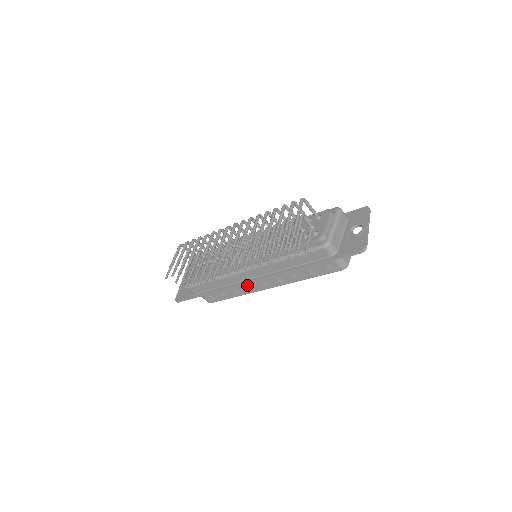
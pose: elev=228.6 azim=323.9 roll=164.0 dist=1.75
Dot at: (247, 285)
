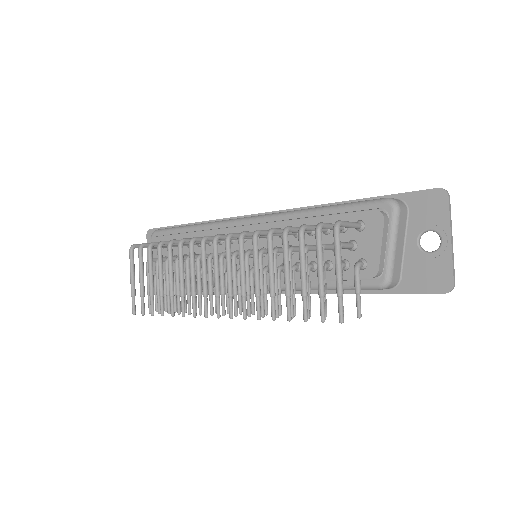
Dot at: occluded
